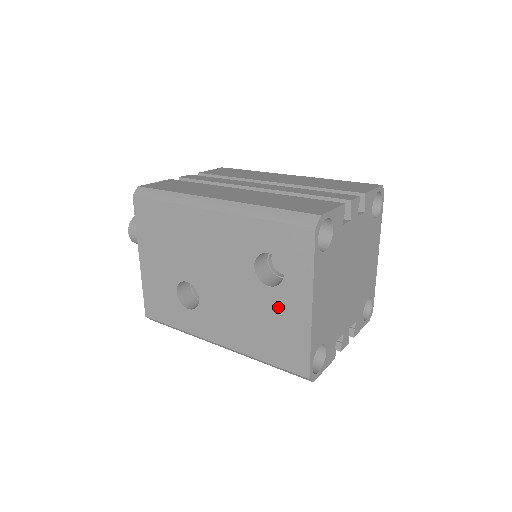
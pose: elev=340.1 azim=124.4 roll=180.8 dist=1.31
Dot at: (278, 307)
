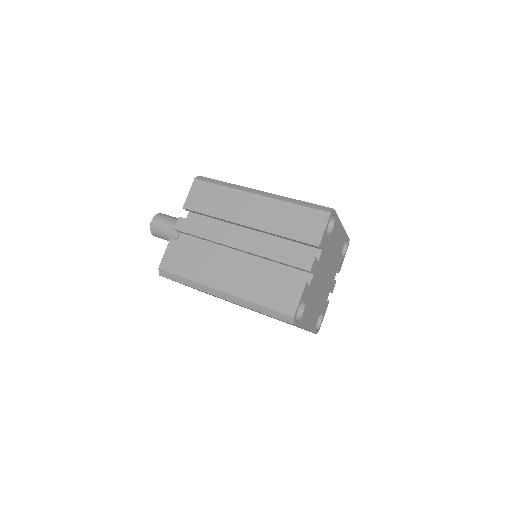
Dot at: occluded
